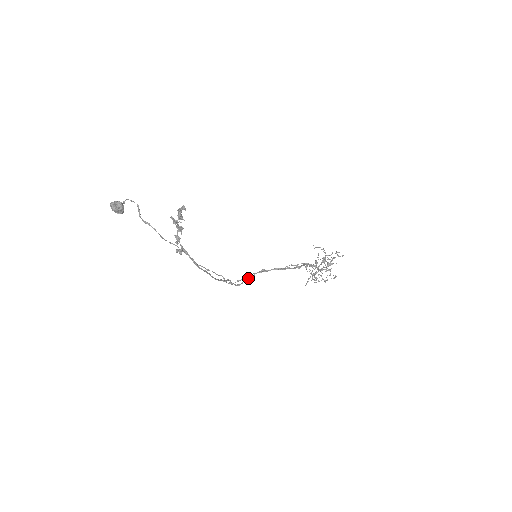
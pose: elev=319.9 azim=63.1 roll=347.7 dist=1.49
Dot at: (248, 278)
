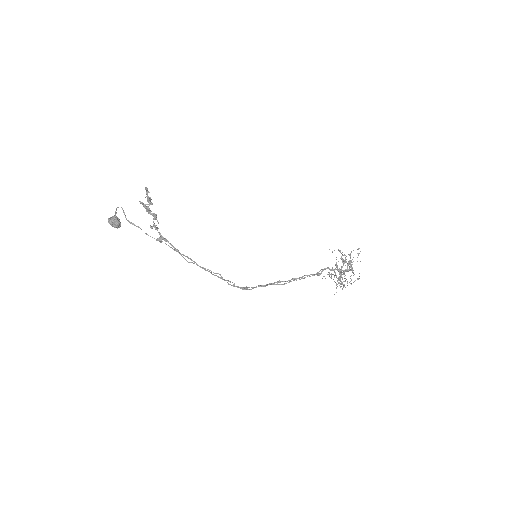
Dot at: occluded
